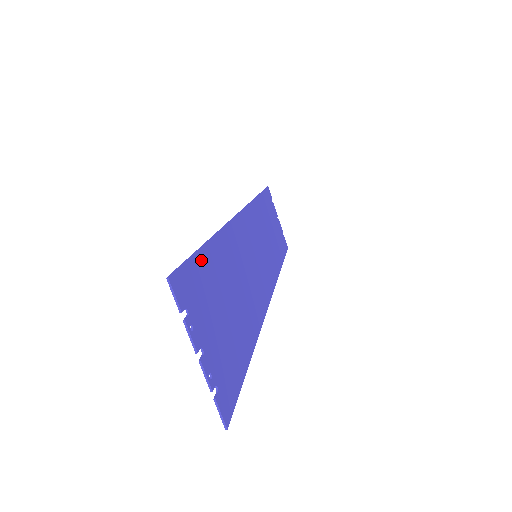
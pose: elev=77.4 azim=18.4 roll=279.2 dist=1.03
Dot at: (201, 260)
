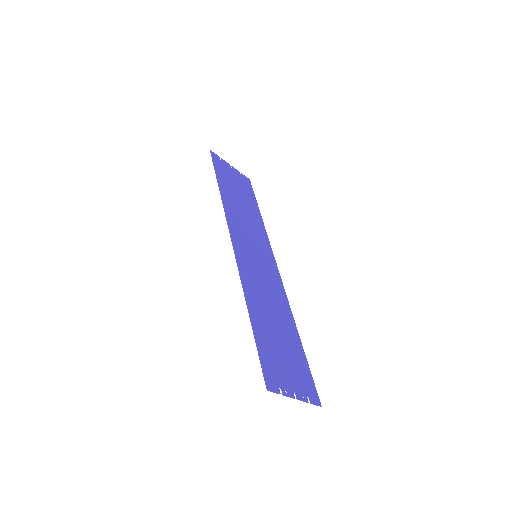
Dot at: (260, 343)
